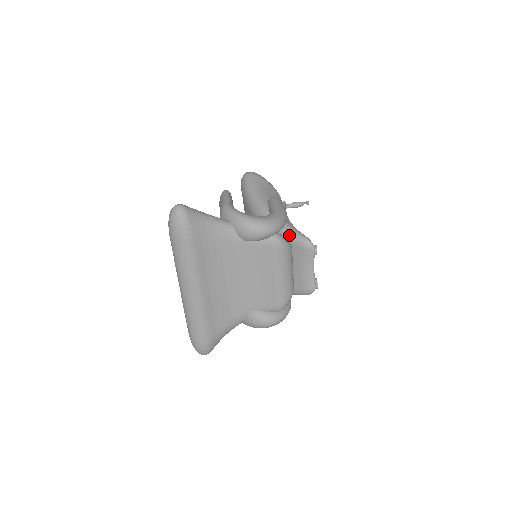
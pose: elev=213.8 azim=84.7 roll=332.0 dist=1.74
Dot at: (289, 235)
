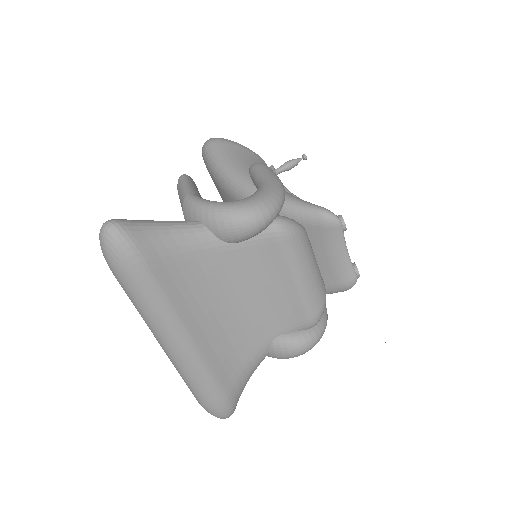
Dot at: (296, 213)
